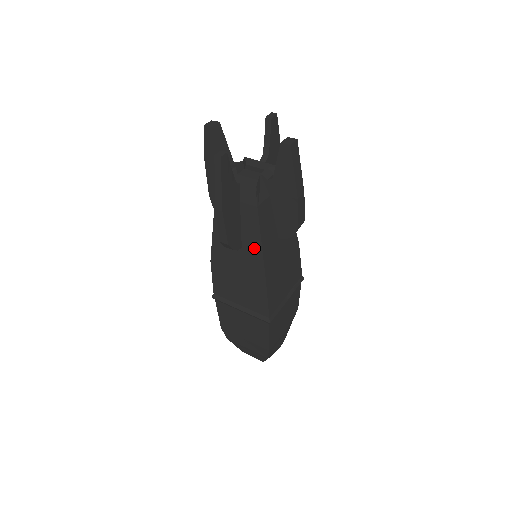
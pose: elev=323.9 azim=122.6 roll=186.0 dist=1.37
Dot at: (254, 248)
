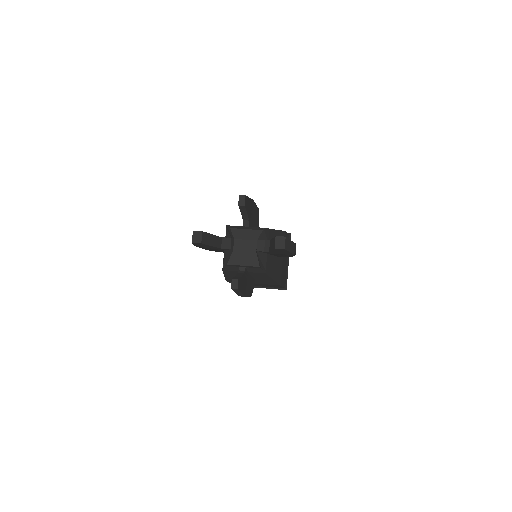
Dot at: (266, 280)
